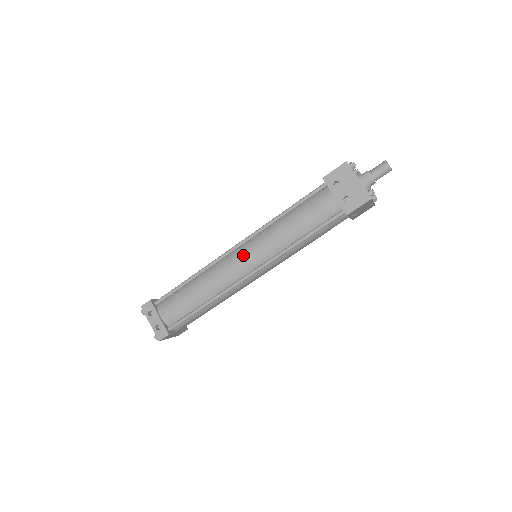
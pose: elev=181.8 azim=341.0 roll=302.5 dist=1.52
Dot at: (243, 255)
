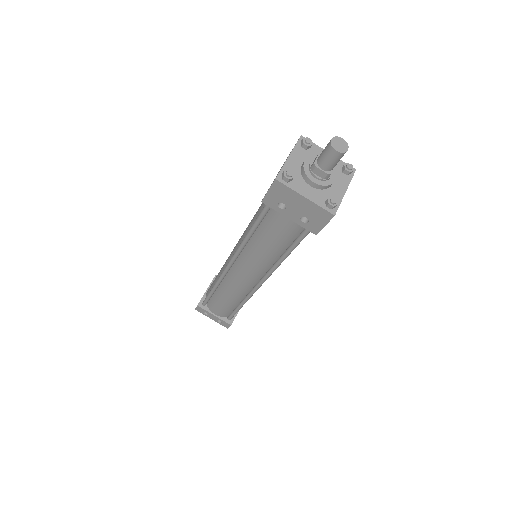
Dot at: (240, 273)
